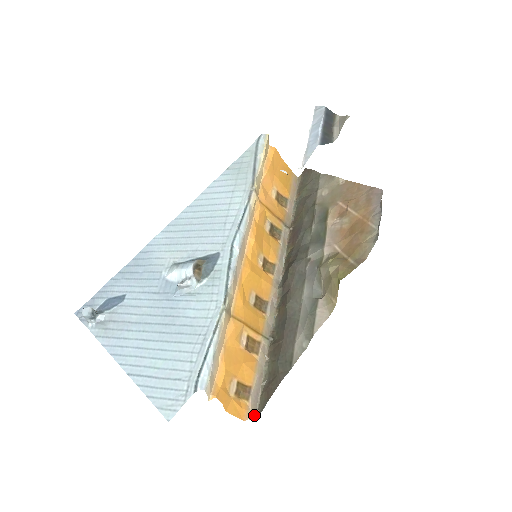
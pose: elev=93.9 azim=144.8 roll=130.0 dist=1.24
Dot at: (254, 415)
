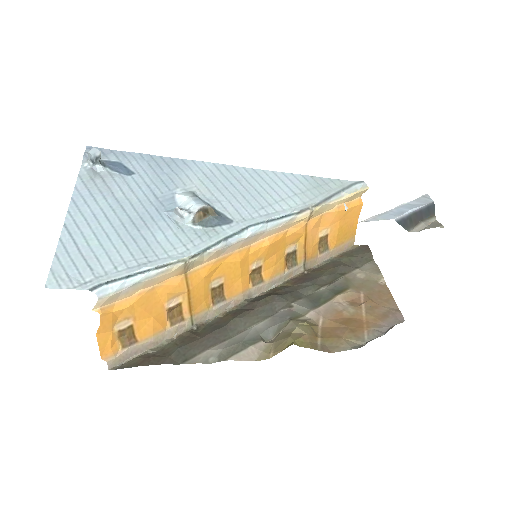
Dot at: (114, 364)
